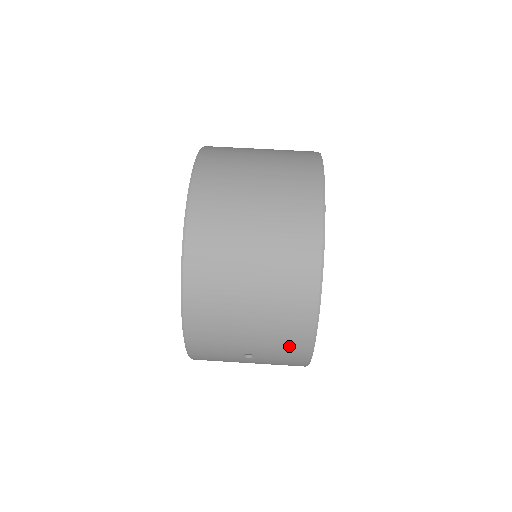
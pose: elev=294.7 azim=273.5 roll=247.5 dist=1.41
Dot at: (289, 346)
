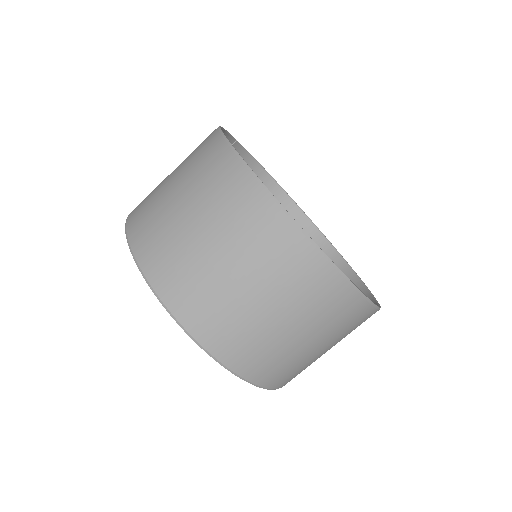
Dot at: occluded
